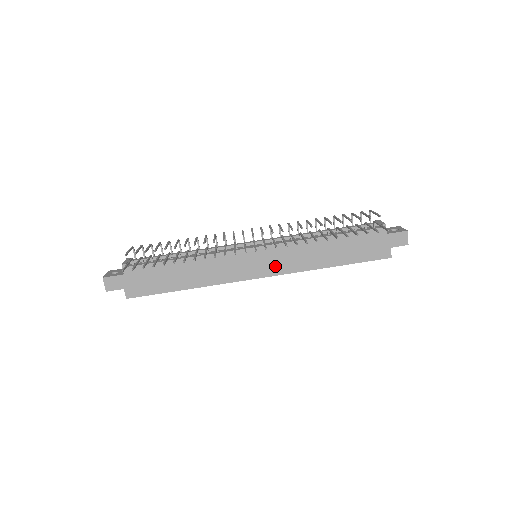
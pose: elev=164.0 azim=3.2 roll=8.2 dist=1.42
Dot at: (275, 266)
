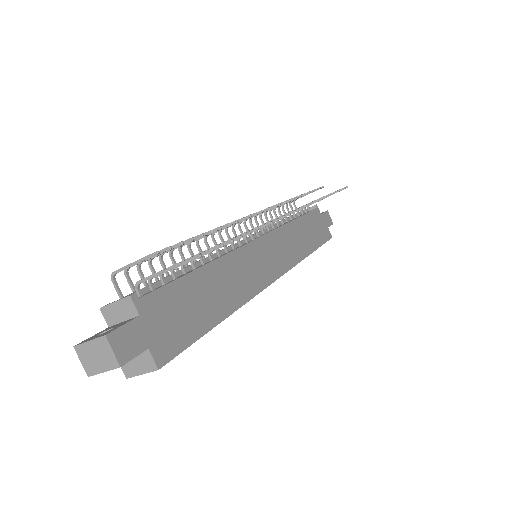
Dot at: (281, 260)
